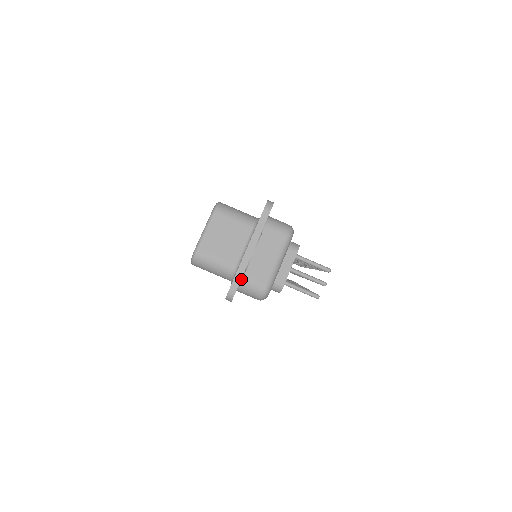
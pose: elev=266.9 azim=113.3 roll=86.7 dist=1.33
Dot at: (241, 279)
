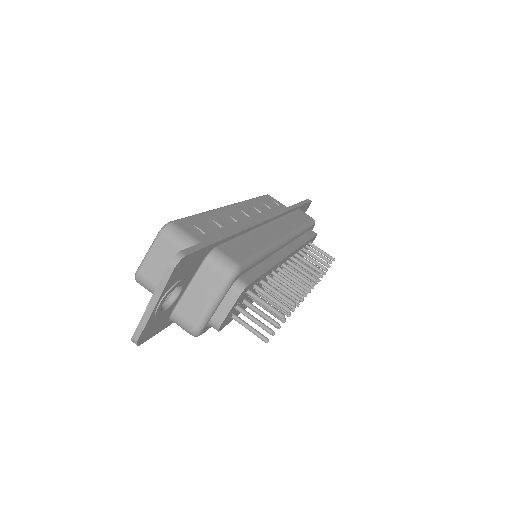
Dot at: (172, 314)
